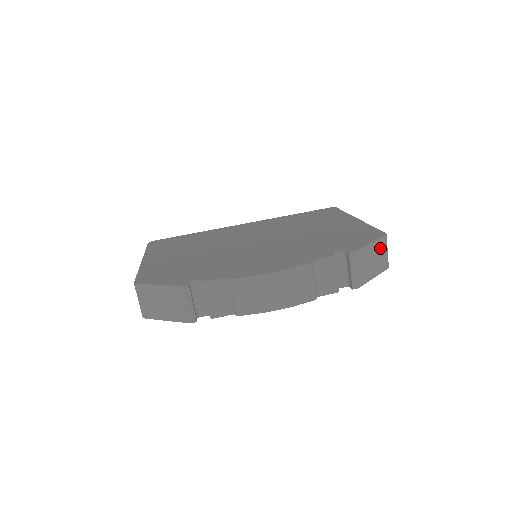
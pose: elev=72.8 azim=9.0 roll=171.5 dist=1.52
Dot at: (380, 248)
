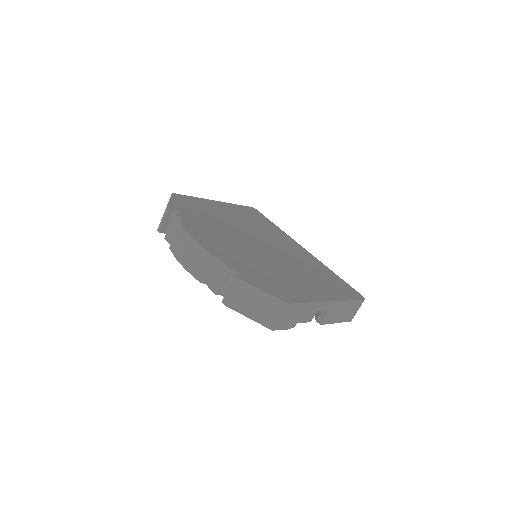
Dot at: (271, 305)
